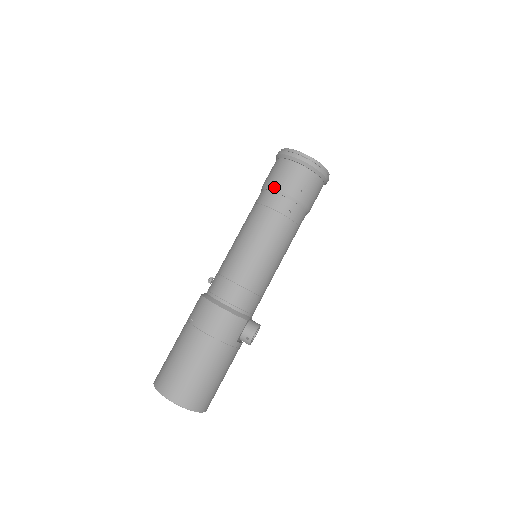
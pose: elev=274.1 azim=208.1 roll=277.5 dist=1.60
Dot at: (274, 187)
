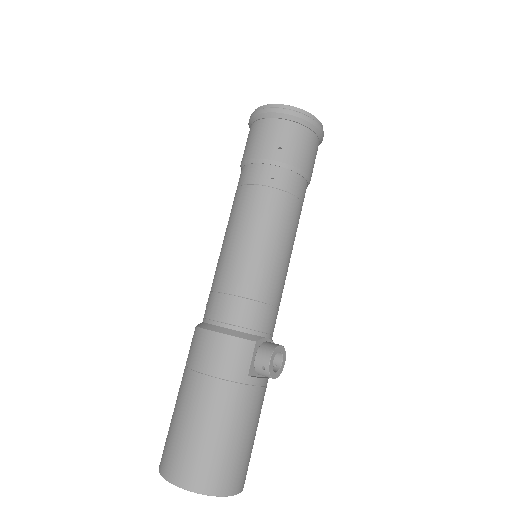
Dot at: (246, 159)
